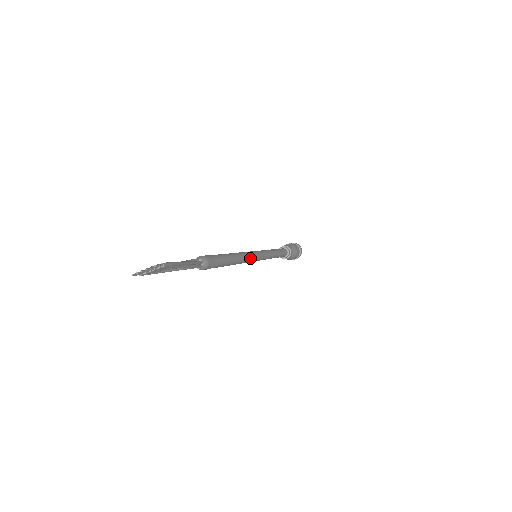
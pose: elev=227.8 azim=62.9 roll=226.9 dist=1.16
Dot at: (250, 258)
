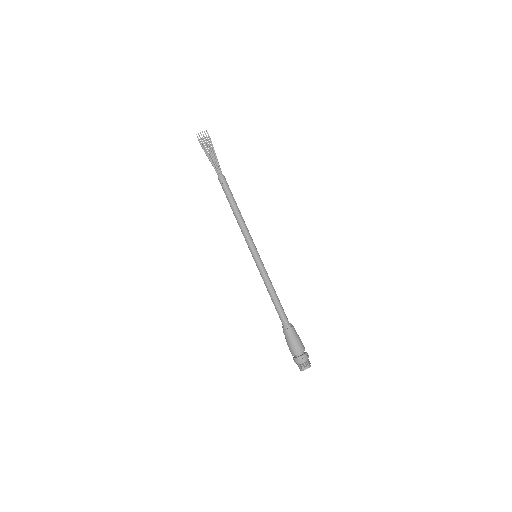
Dot at: (250, 235)
